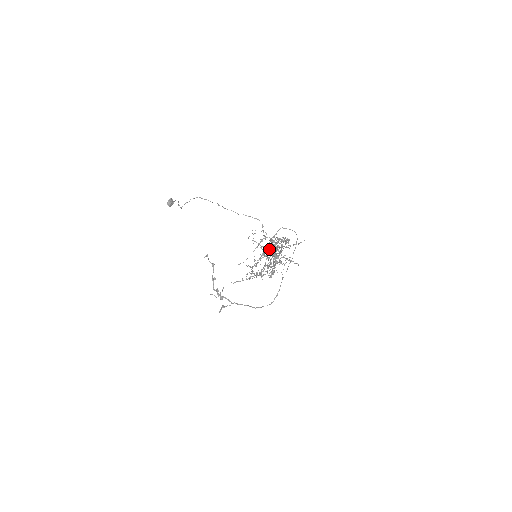
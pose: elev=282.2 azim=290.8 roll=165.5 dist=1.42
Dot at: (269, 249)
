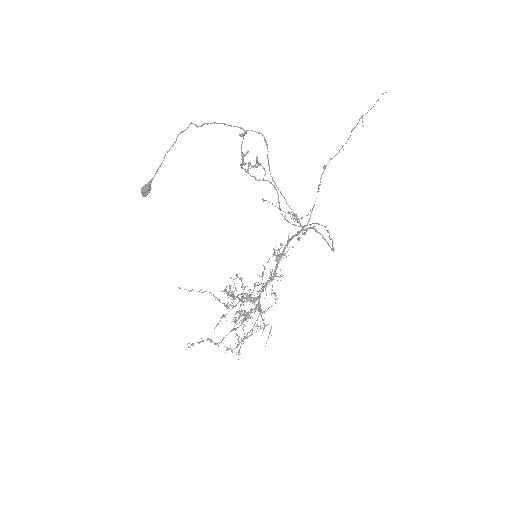
Dot at: occluded
